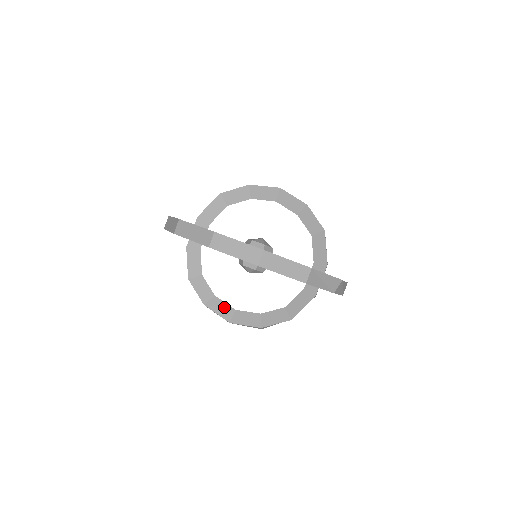
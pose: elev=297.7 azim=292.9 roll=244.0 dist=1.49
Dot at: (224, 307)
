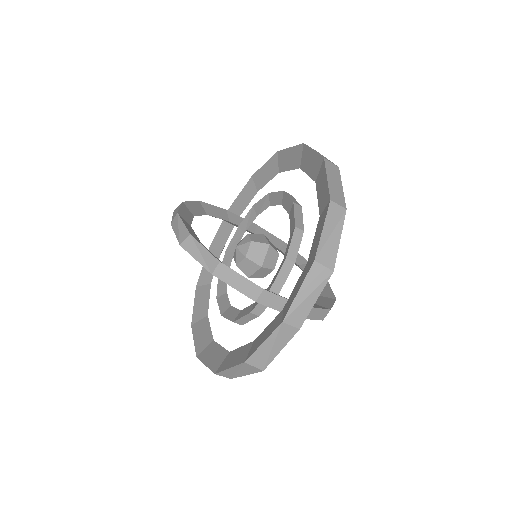
Dot at: (189, 217)
